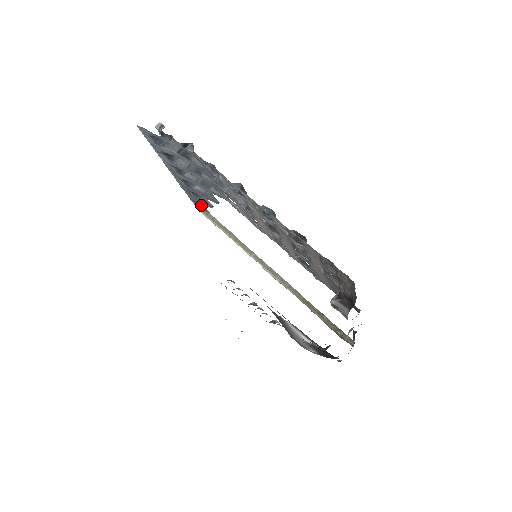
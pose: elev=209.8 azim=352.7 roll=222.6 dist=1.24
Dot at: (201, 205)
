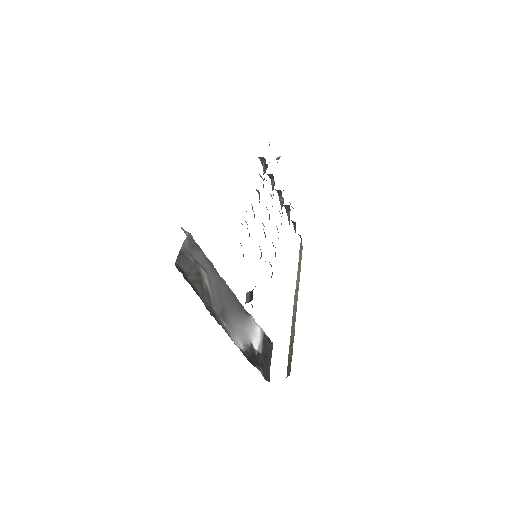
Dot at: (301, 238)
